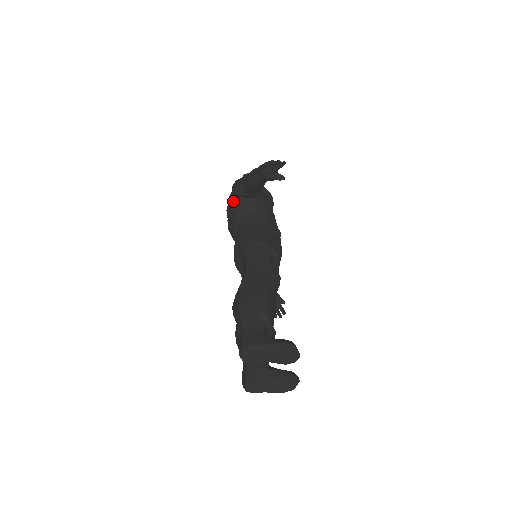
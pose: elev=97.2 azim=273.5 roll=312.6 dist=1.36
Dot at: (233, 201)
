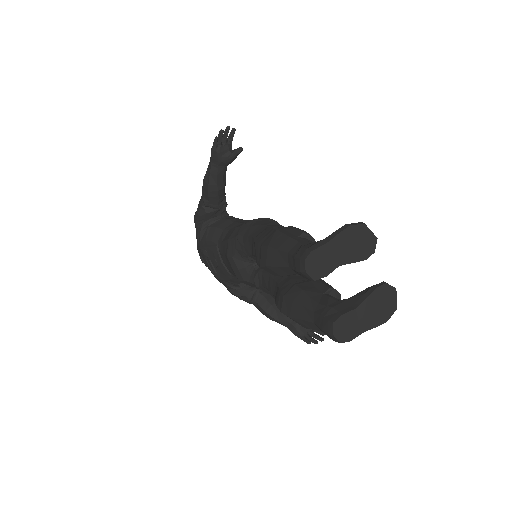
Dot at: (202, 231)
